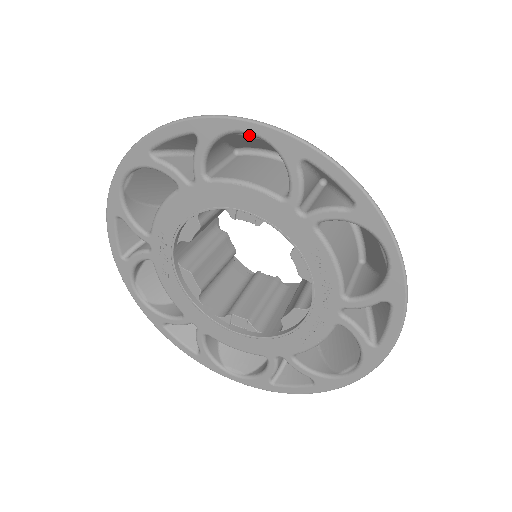
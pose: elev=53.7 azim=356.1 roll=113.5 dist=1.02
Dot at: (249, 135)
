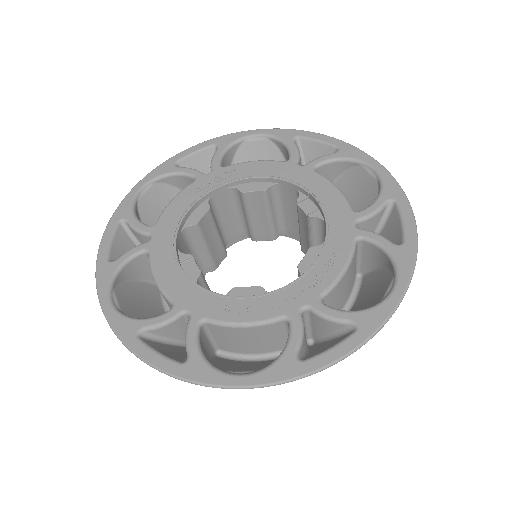
Dot at: (371, 172)
